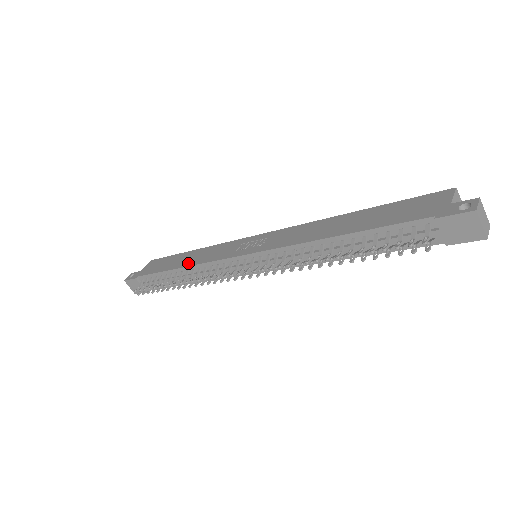
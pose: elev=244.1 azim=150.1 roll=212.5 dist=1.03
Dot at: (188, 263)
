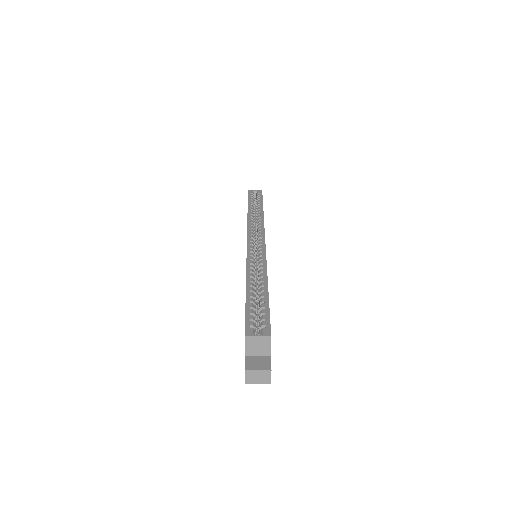
Dot at: occluded
